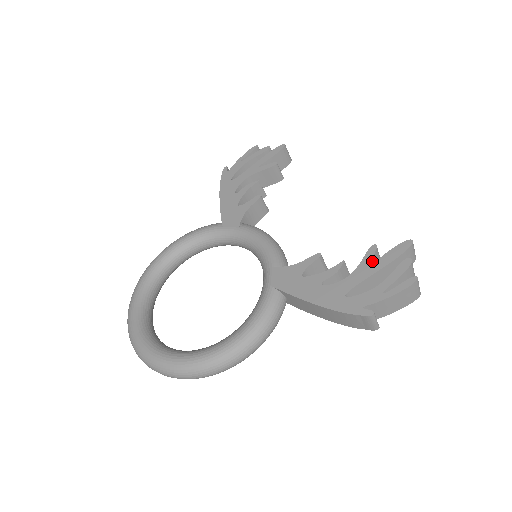
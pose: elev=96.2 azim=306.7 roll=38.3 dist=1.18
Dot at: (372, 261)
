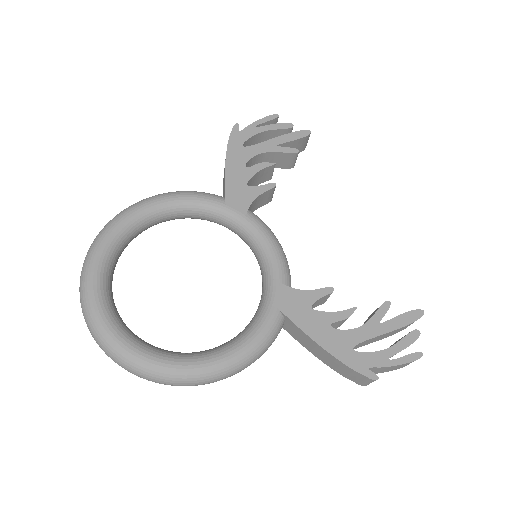
Dot at: (382, 317)
